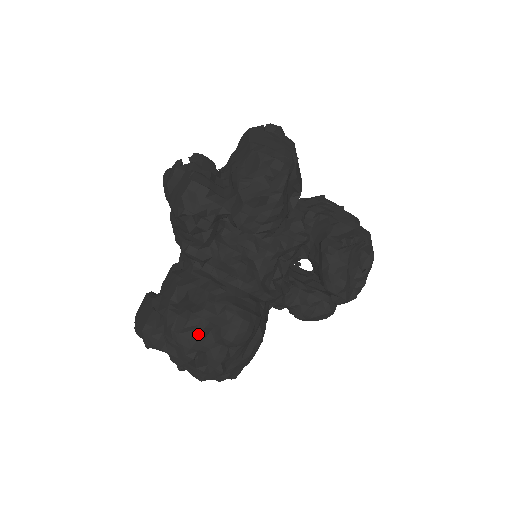
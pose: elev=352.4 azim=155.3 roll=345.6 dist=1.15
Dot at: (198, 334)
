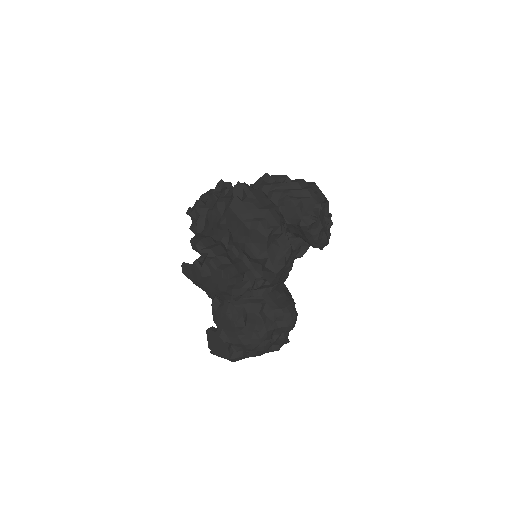
Dot at: (269, 340)
